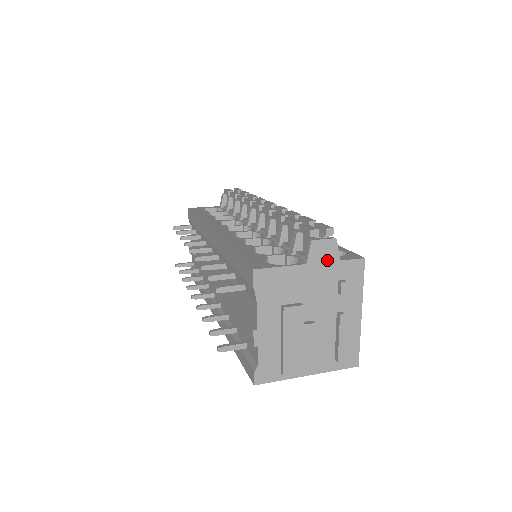
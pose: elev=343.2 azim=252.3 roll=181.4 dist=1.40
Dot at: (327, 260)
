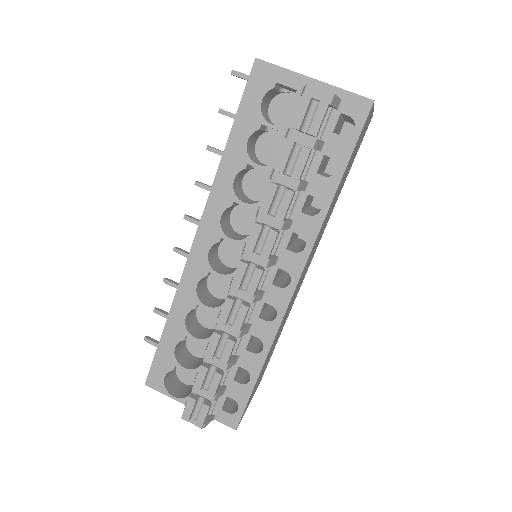
Dot at: occluded
